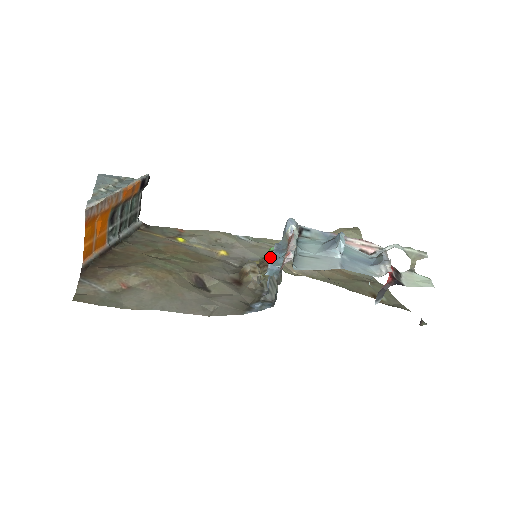
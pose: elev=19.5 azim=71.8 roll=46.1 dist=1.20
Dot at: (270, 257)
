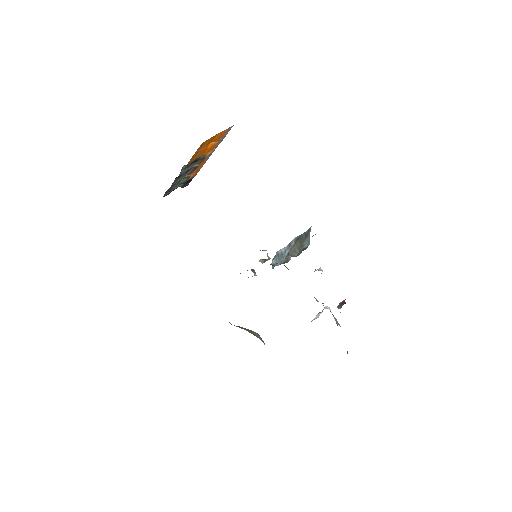
Dot at: (295, 238)
